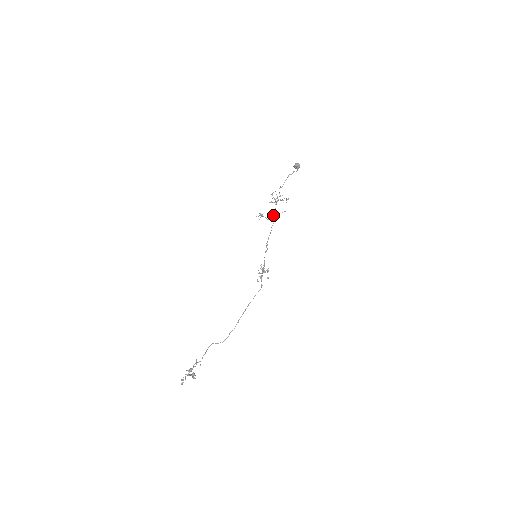
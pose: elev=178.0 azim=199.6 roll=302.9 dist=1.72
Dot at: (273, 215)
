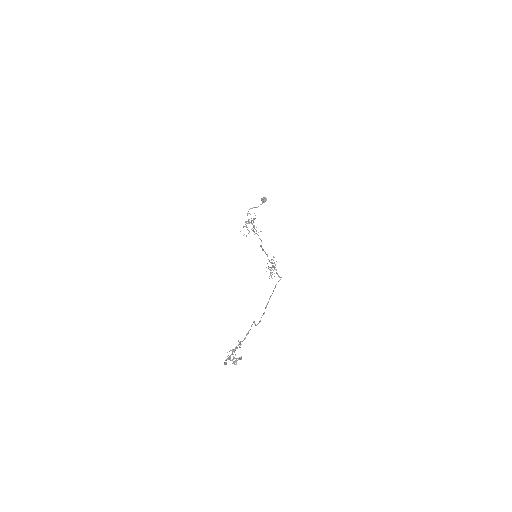
Dot at: occluded
